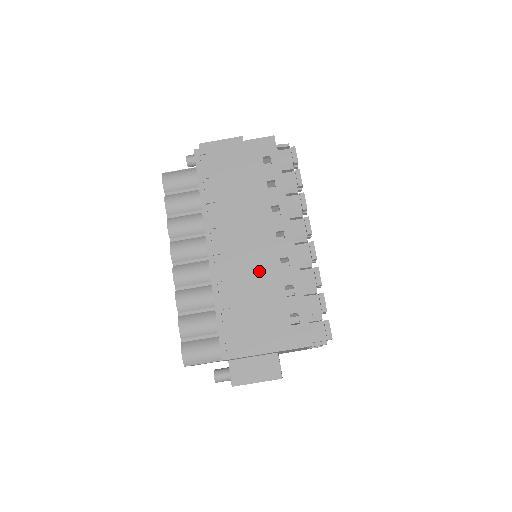
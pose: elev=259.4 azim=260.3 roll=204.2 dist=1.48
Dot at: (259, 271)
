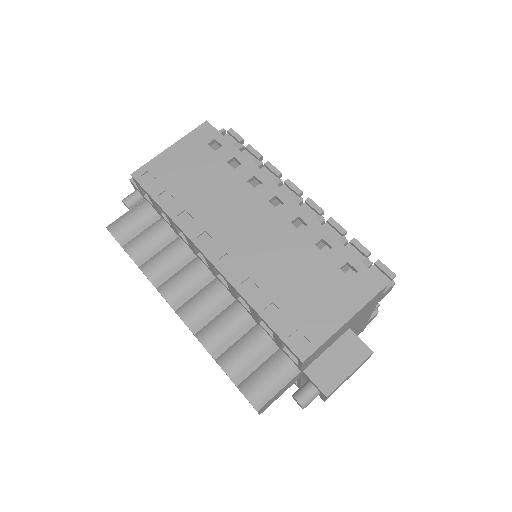
Dot at: (278, 247)
